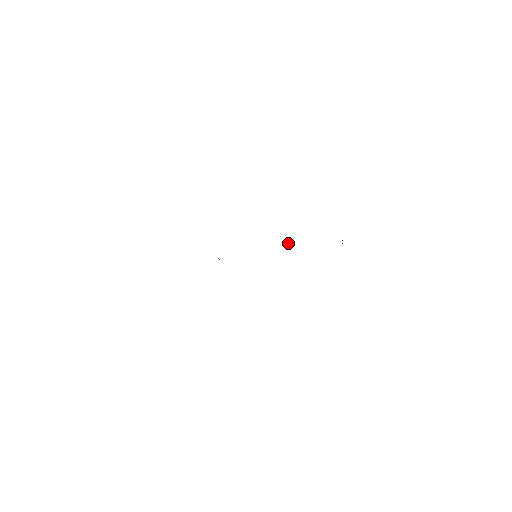
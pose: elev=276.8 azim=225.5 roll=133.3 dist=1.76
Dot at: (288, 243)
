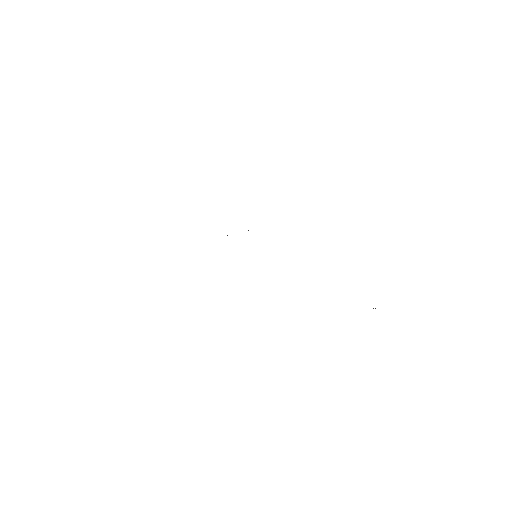
Dot at: occluded
